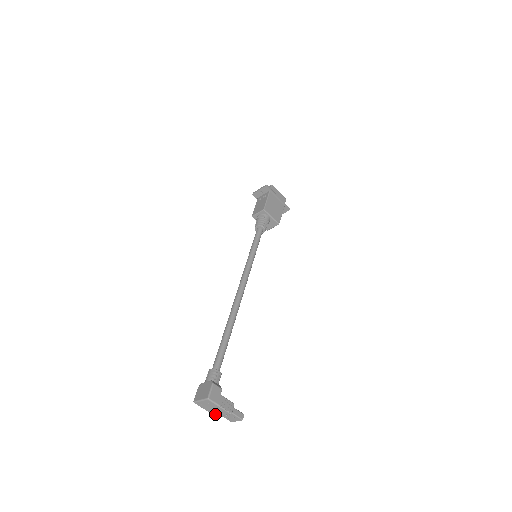
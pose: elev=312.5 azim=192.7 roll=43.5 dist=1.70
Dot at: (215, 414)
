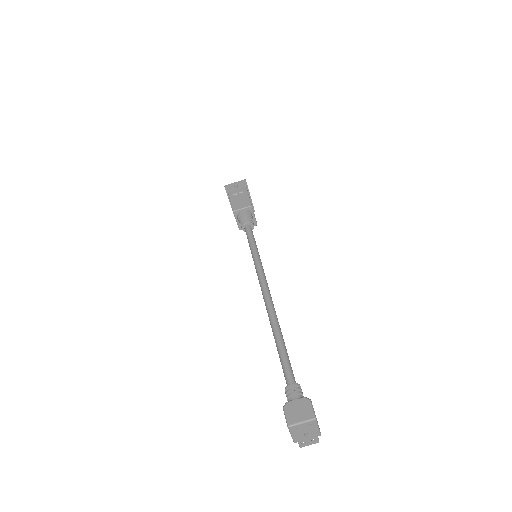
Dot at: (298, 439)
